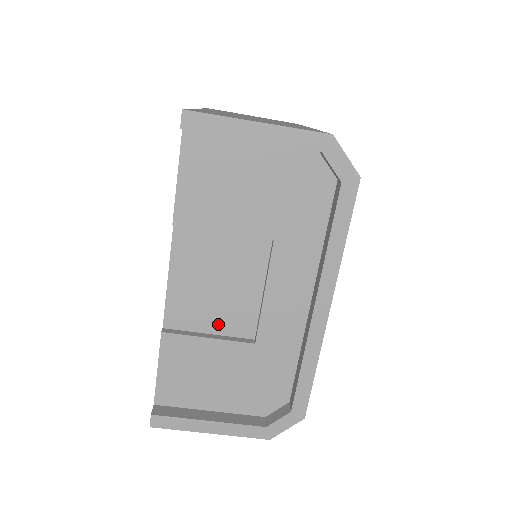
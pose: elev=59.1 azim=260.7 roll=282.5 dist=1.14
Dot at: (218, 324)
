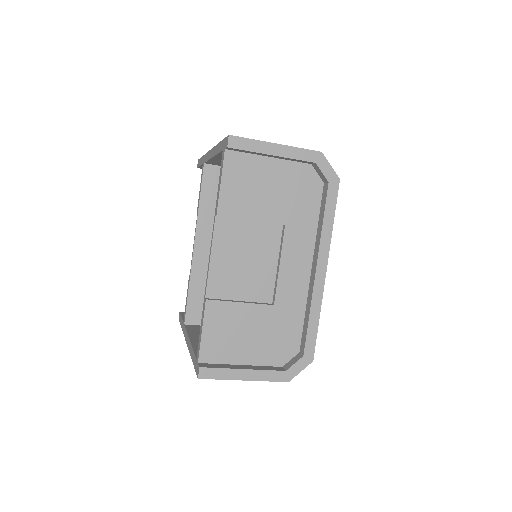
Dot at: (246, 293)
